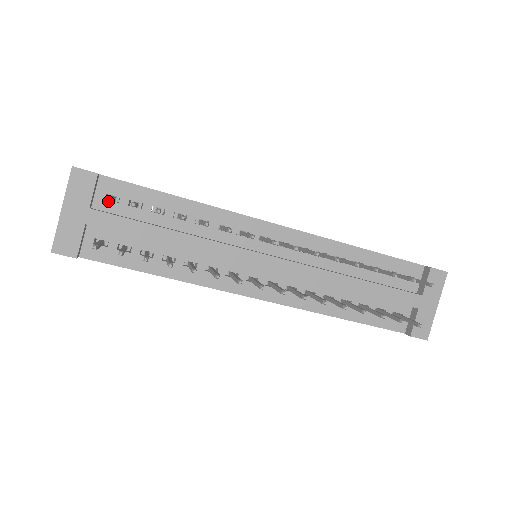
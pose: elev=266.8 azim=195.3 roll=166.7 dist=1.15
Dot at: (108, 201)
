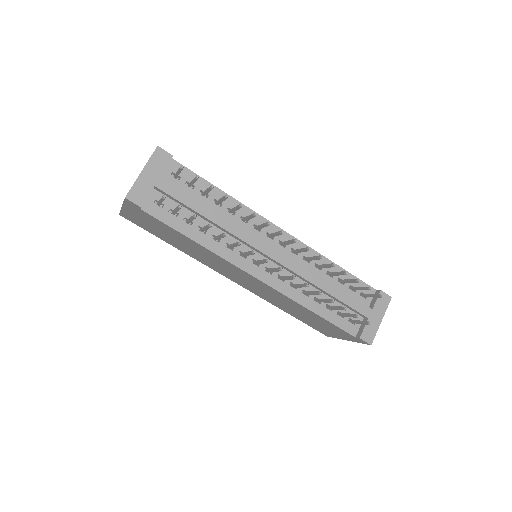
Dot at: (172, 177)
